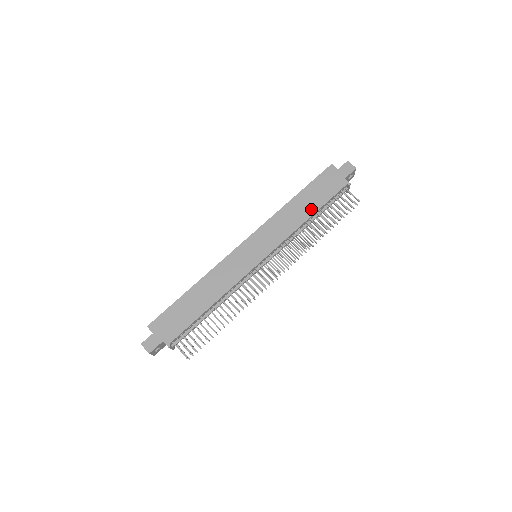
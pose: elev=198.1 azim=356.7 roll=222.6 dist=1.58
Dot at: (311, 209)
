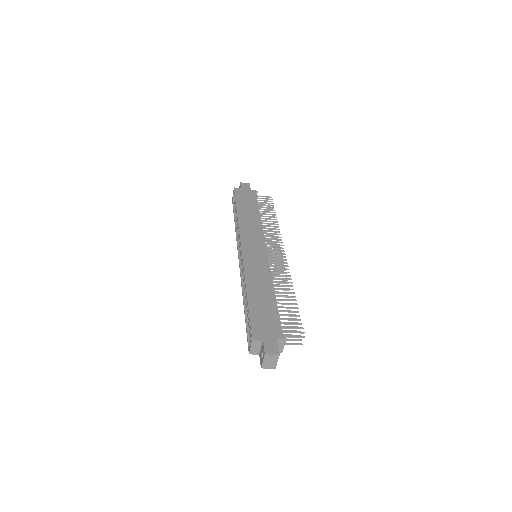
Dot at: (255, 211)
